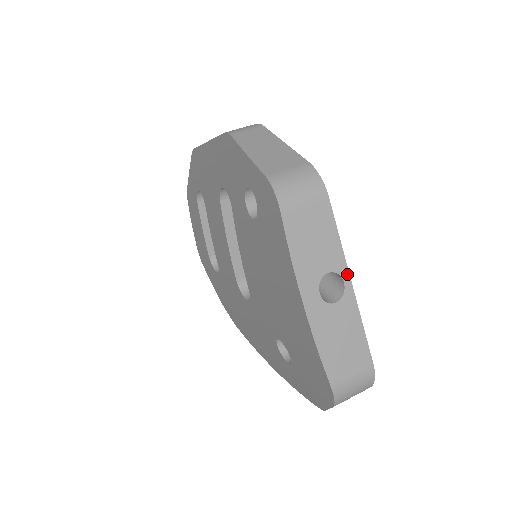
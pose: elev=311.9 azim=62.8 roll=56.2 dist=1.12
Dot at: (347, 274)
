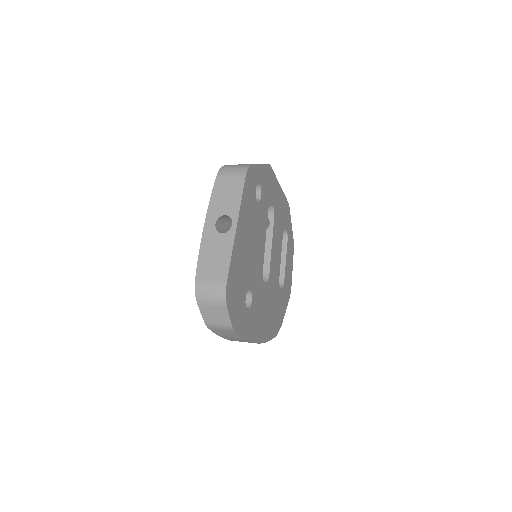
Dot at: (236, 220)
